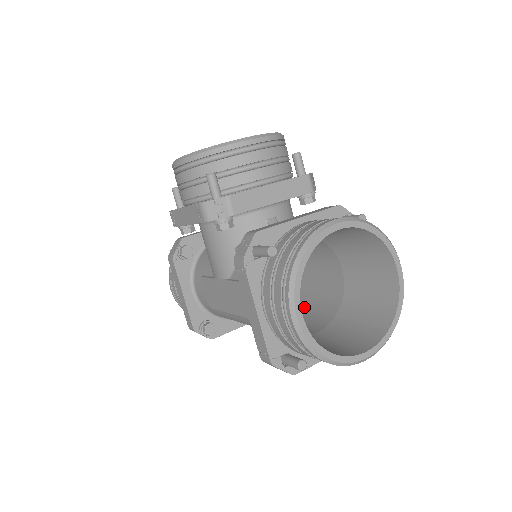
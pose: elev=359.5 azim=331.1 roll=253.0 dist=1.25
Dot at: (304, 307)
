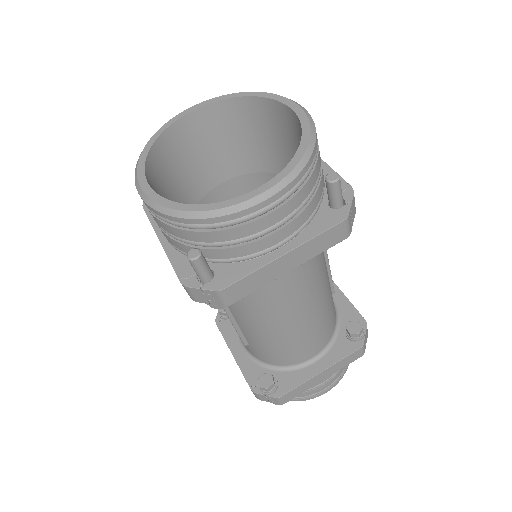
Dot at: occluded
